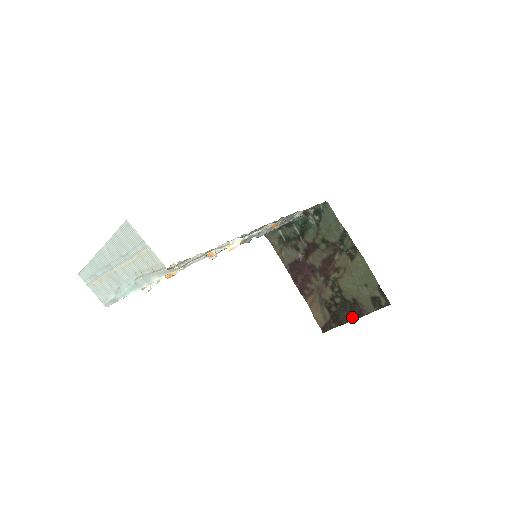
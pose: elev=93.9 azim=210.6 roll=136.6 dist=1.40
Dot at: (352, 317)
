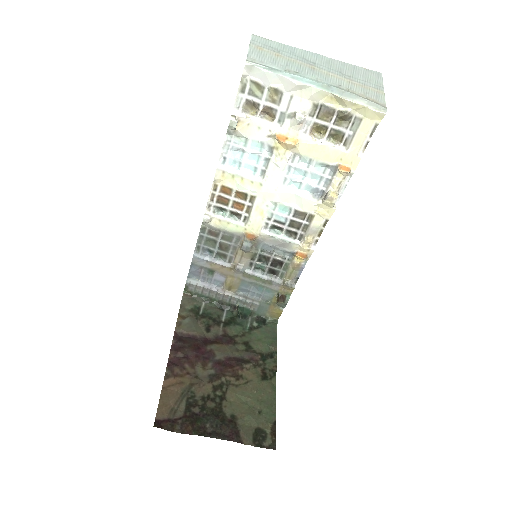
Dot at: (215, 433)
